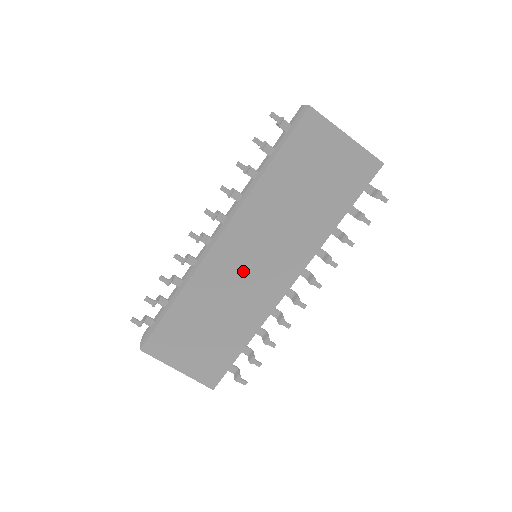
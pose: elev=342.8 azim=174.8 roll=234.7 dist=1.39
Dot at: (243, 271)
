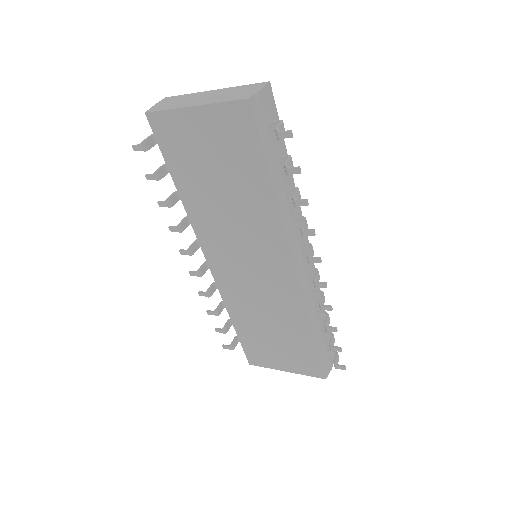
Dot at: (249, 280)
